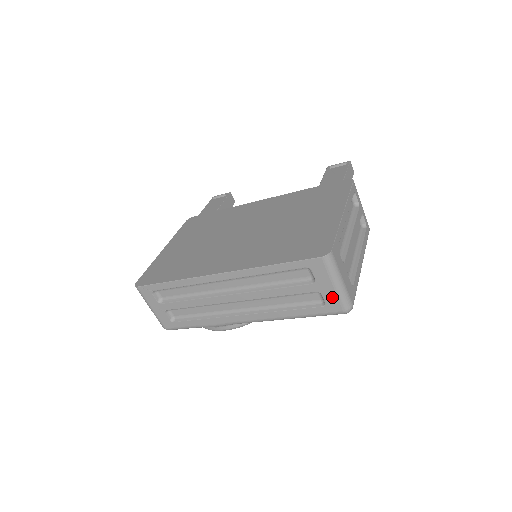
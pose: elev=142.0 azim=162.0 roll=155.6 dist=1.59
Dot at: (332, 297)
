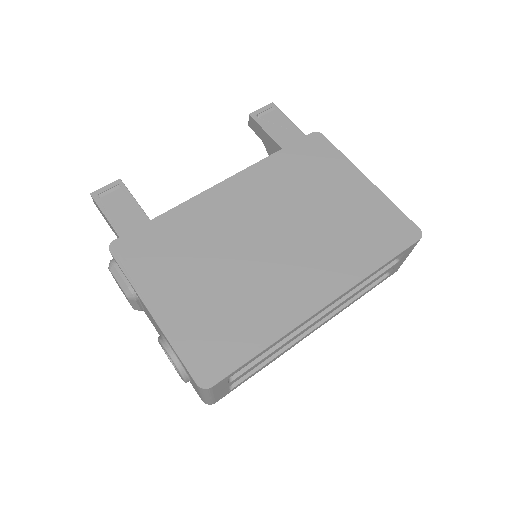
Dot at: (399, 266)
